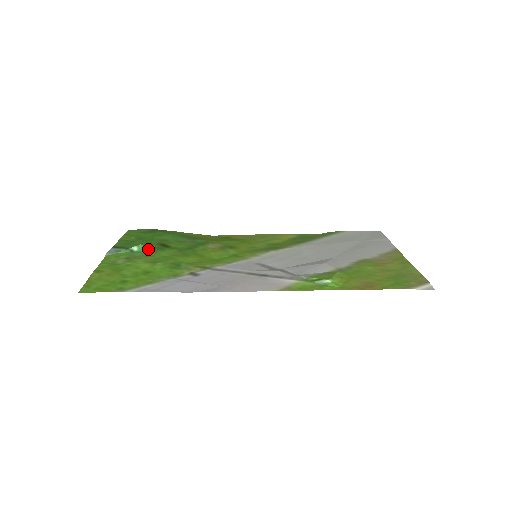
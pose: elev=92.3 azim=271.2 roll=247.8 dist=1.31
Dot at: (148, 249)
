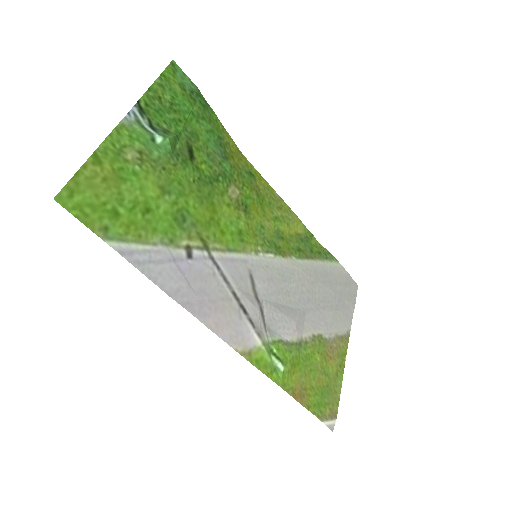
Dot at: (171, 152)
